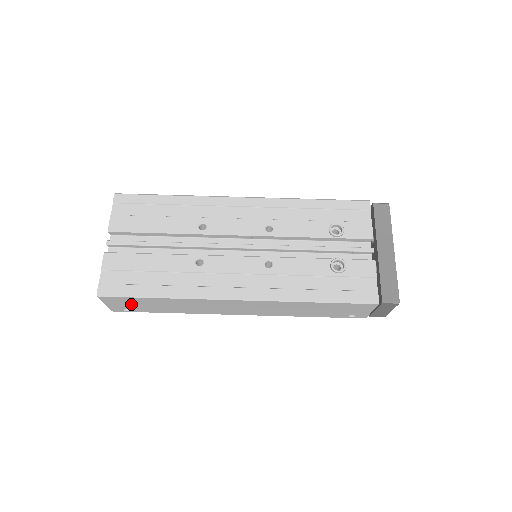
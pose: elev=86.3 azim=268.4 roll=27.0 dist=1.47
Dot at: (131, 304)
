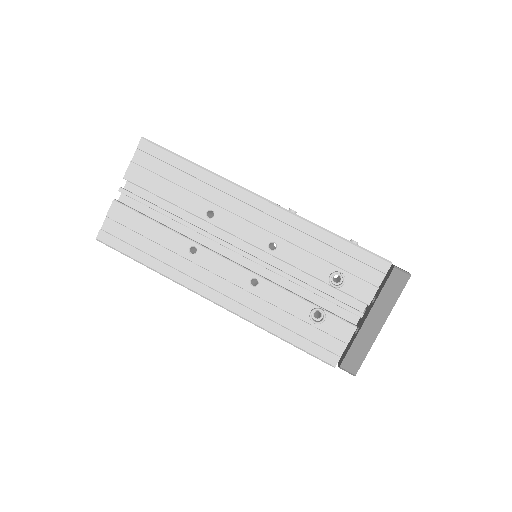
Dot at: occluded
